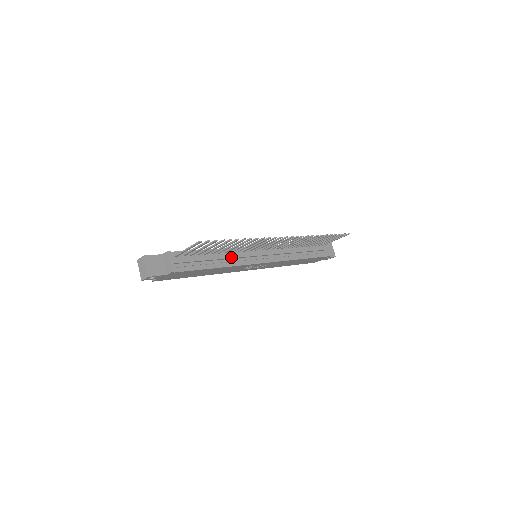
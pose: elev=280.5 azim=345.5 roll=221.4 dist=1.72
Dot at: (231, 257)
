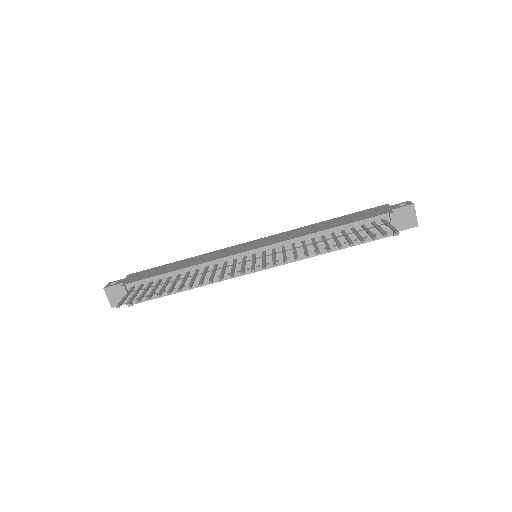
Dot at: occluded
